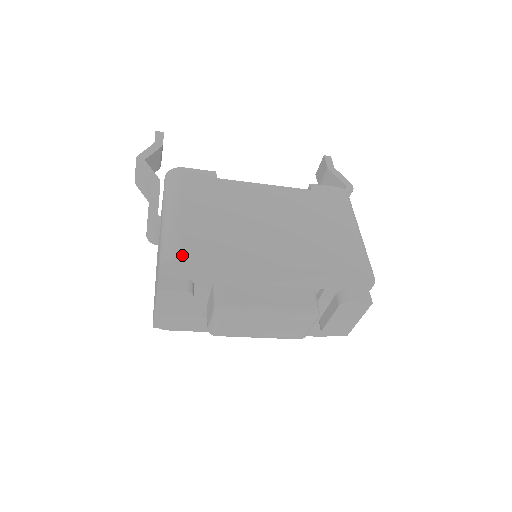
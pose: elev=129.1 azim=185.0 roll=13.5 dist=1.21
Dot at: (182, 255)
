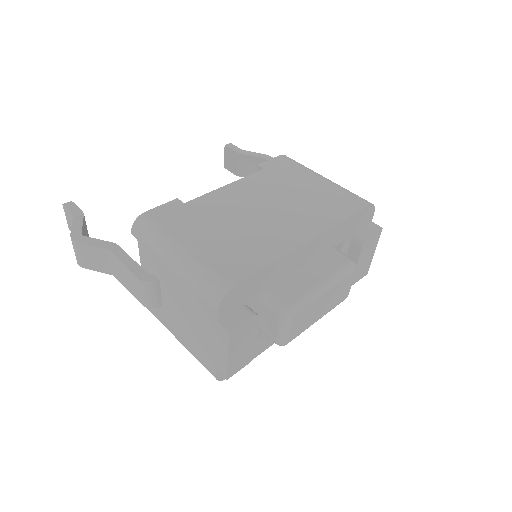
Dot at: (233, 282)
